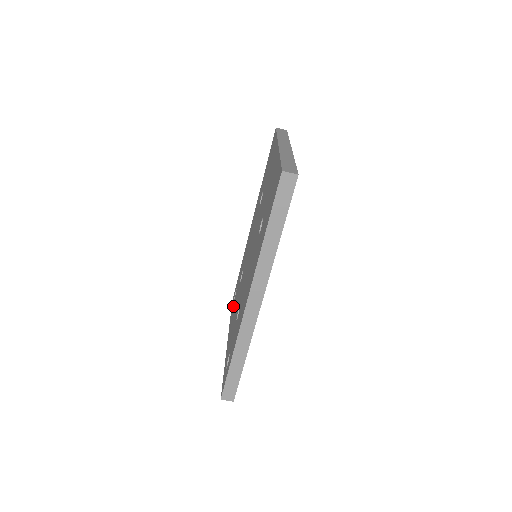
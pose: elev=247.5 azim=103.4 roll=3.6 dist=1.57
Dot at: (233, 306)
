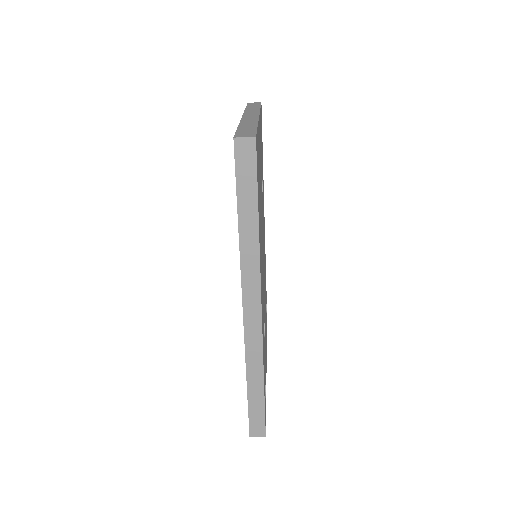
Dot at: occluded
